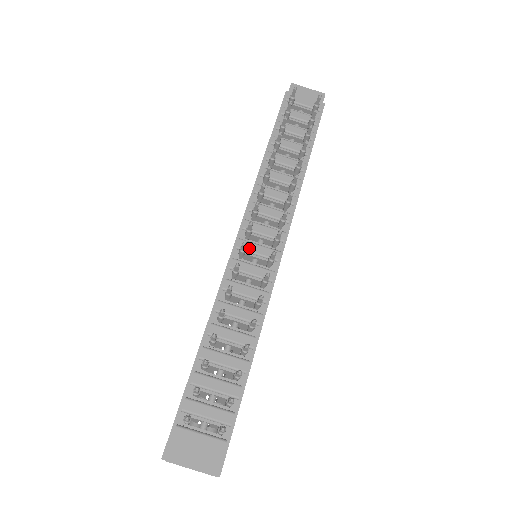
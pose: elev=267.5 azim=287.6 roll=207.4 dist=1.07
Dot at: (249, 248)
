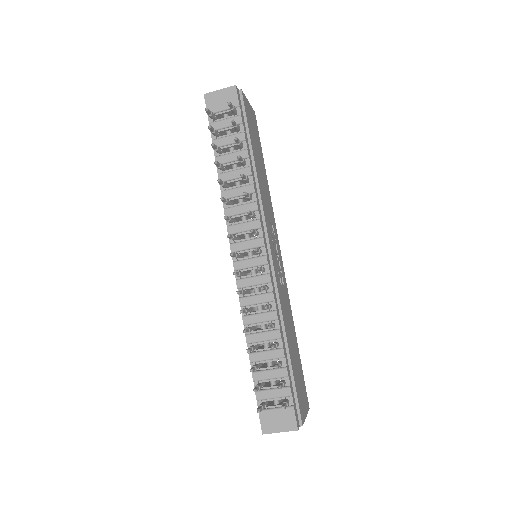
Dot at: (243, 266)
